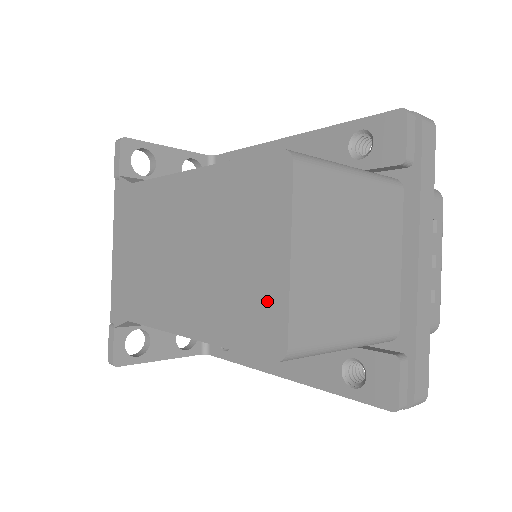
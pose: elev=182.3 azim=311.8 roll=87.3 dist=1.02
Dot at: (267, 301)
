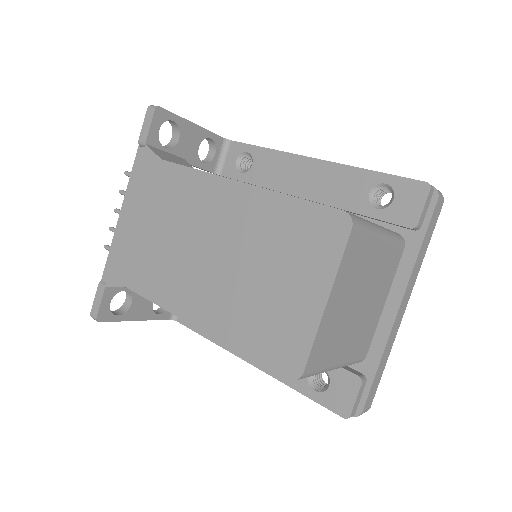
Dot at: (293, 329)
